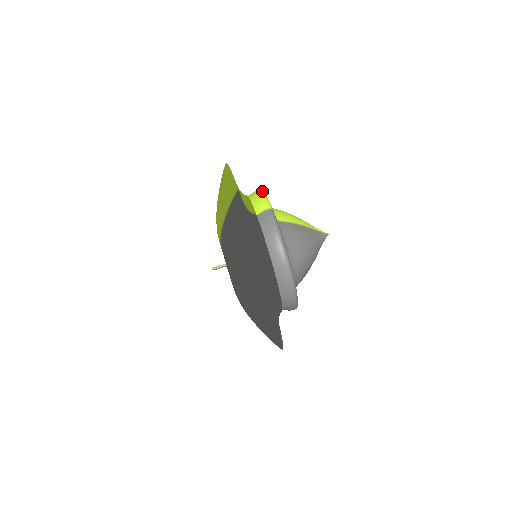
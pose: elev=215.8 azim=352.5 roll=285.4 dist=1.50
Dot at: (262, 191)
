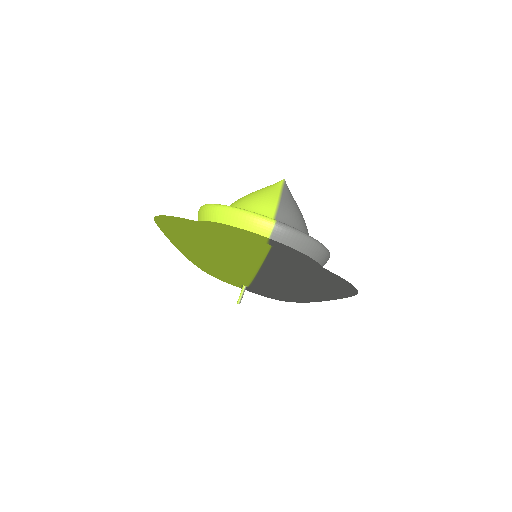
Dot at: (236, 209)
